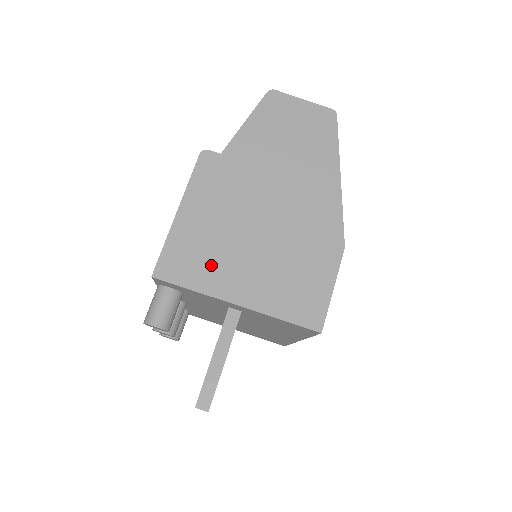
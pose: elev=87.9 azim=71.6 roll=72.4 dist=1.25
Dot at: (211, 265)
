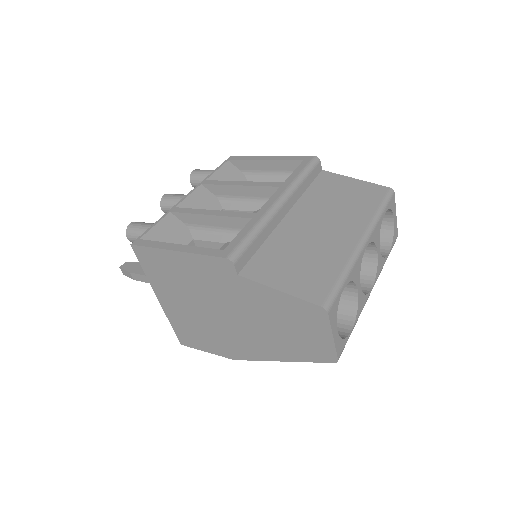
Dot at: (164, 281)
